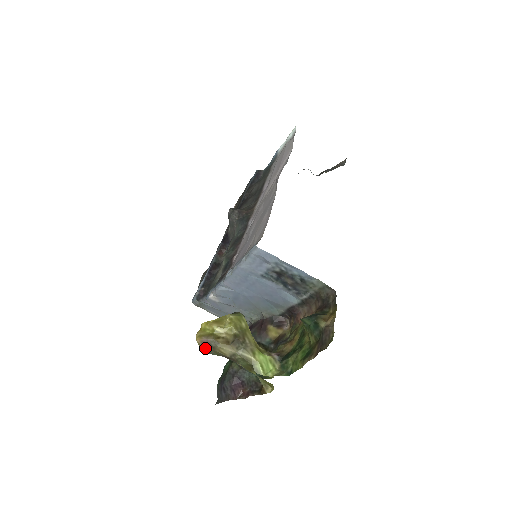
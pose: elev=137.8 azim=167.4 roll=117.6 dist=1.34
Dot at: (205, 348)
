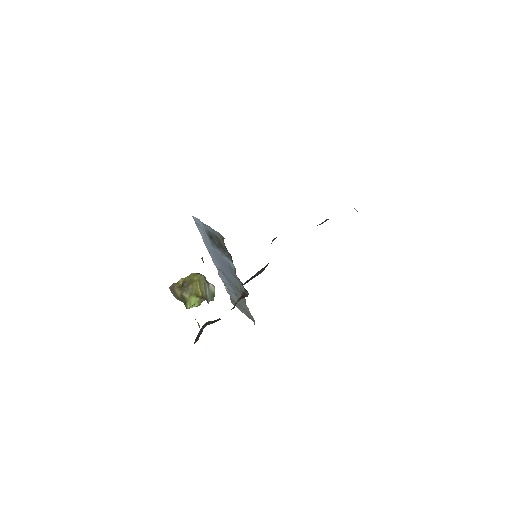
Dot at: (171, 292)
